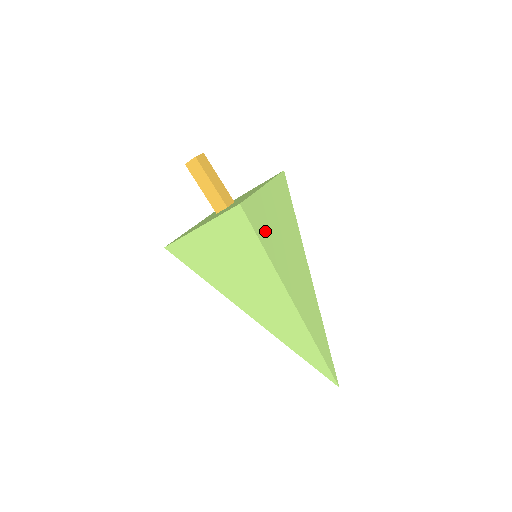
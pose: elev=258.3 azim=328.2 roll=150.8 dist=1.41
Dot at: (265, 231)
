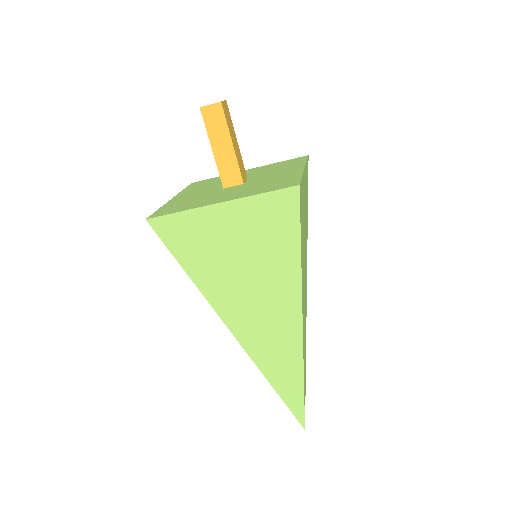
Dot at: (302, 229)
